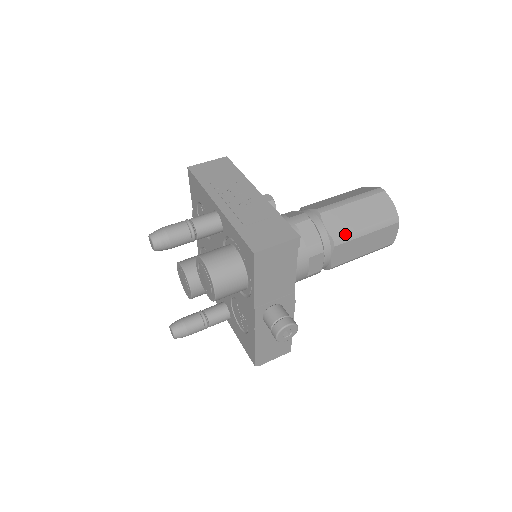
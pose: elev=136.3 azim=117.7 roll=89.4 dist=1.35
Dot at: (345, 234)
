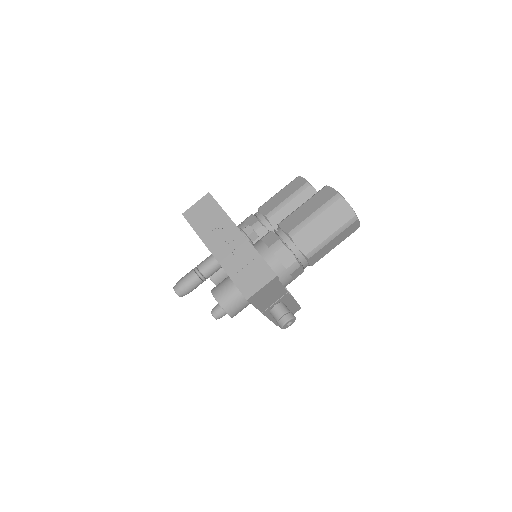
Dot at: (314, 248)
